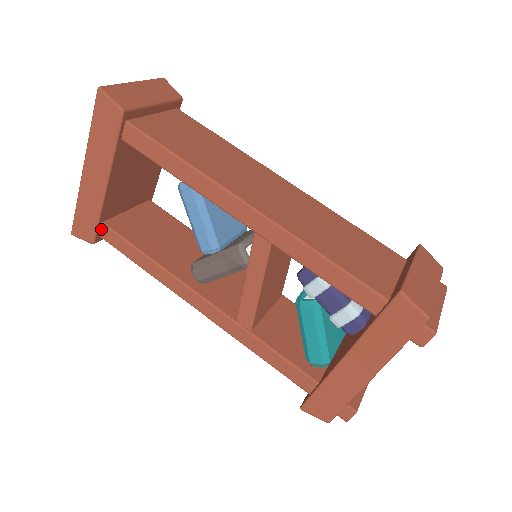
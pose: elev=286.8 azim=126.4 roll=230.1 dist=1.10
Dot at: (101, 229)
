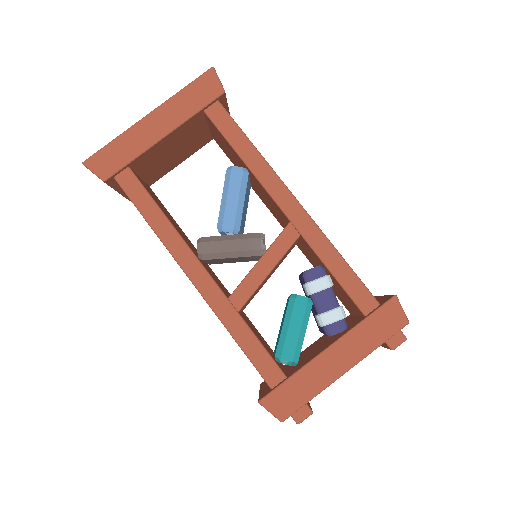
Dot at: (123, 172)
